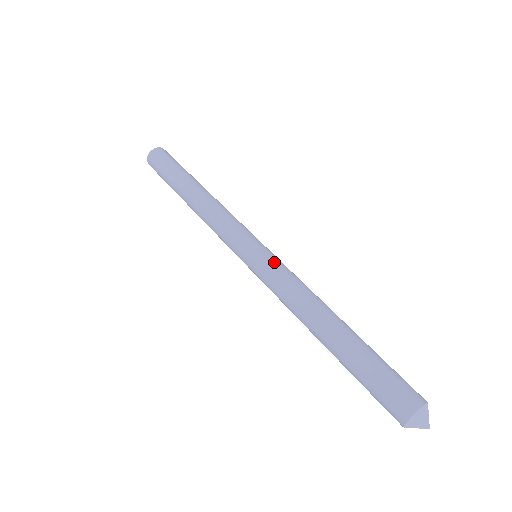
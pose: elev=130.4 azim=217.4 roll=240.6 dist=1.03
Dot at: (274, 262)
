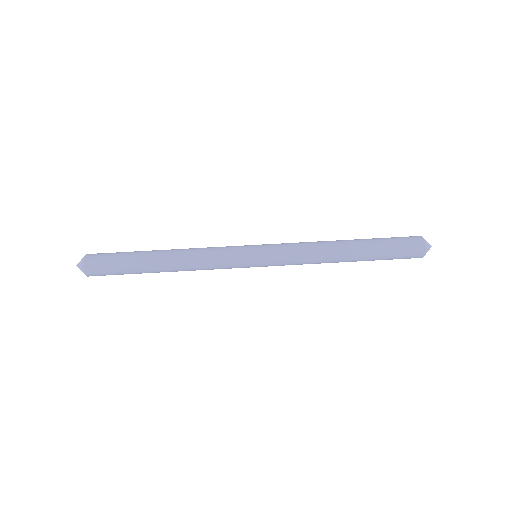
Dot at: (278, 255)
